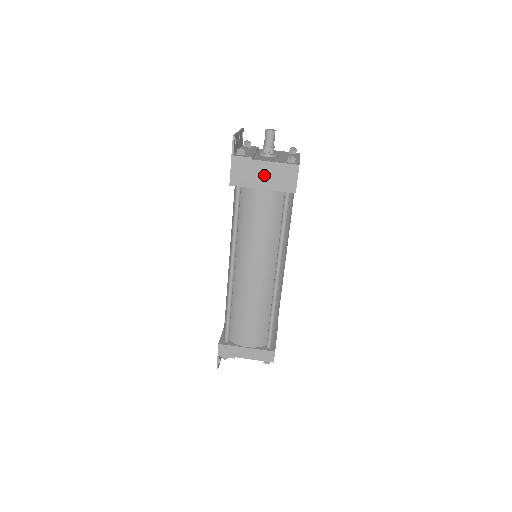
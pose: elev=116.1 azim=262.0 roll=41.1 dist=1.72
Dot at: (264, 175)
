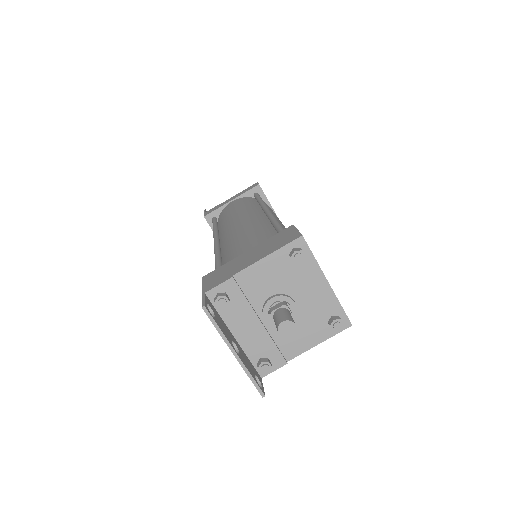
Dot at: occluded
